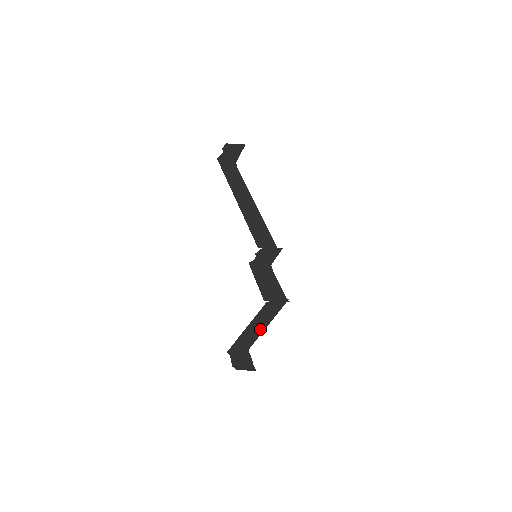
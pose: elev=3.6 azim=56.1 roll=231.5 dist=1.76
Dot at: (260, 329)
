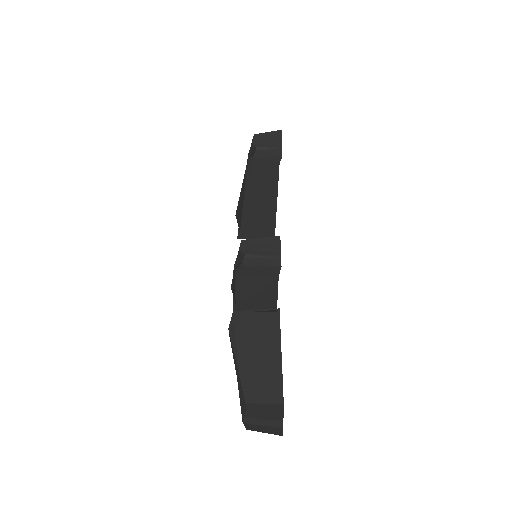
Dot at: (272, 366)
